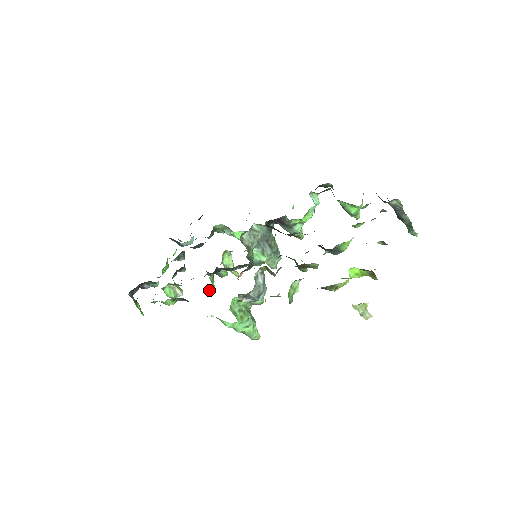
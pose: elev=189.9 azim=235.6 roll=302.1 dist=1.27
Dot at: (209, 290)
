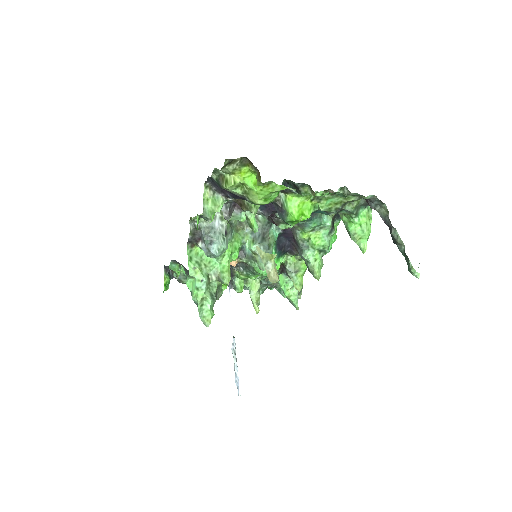
Dot at: occluded
